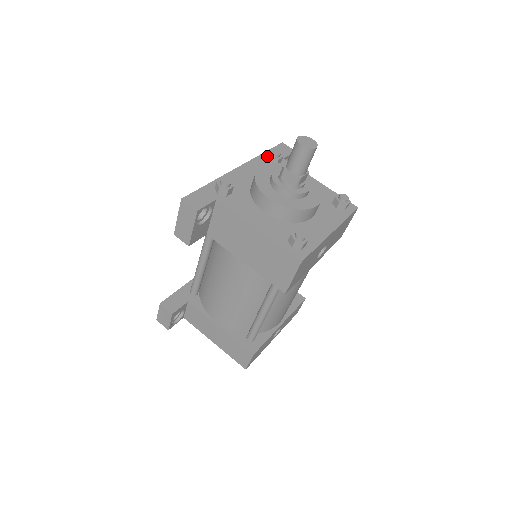
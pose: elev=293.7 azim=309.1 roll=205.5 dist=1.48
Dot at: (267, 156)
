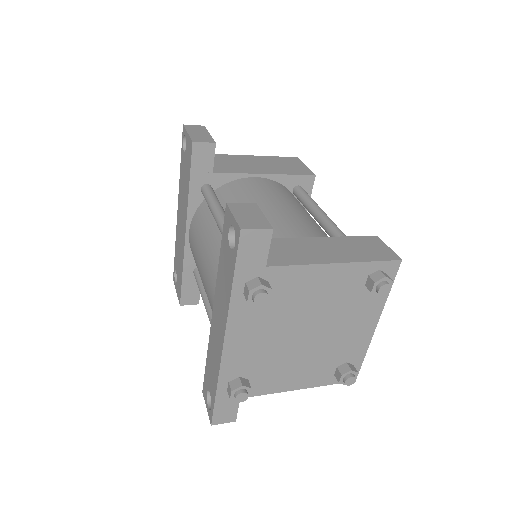
Dot at: occluded
